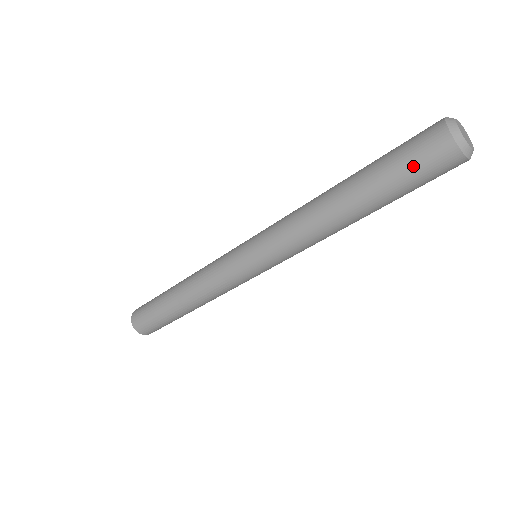
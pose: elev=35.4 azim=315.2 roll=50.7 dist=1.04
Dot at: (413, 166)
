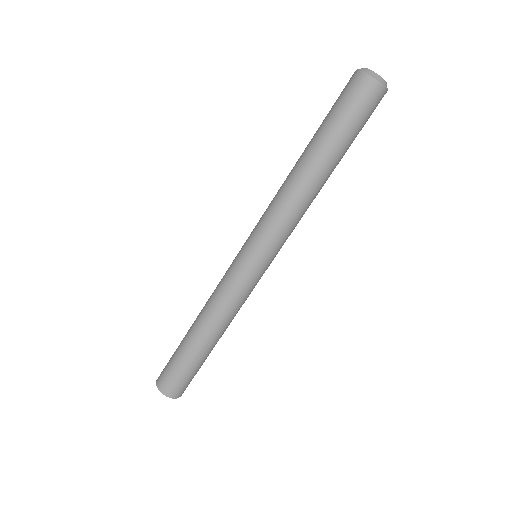
Dot at: (346, 106)
